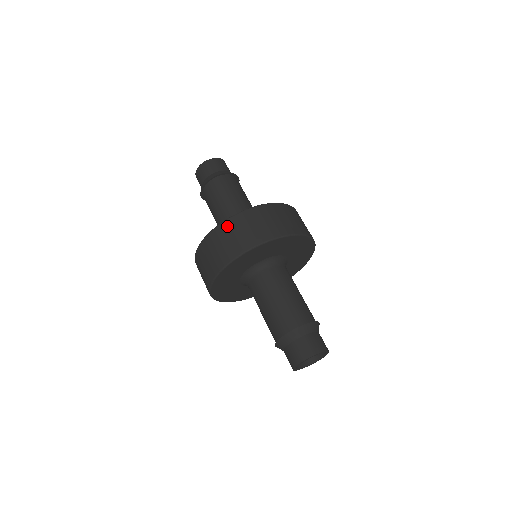
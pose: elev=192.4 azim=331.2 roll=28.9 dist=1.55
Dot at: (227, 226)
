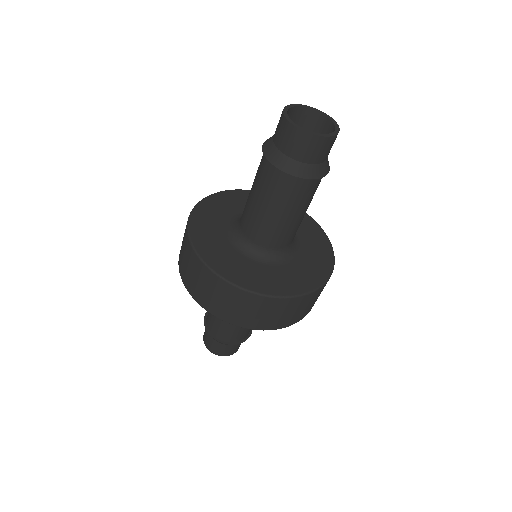
Dot at: (205, 274)
